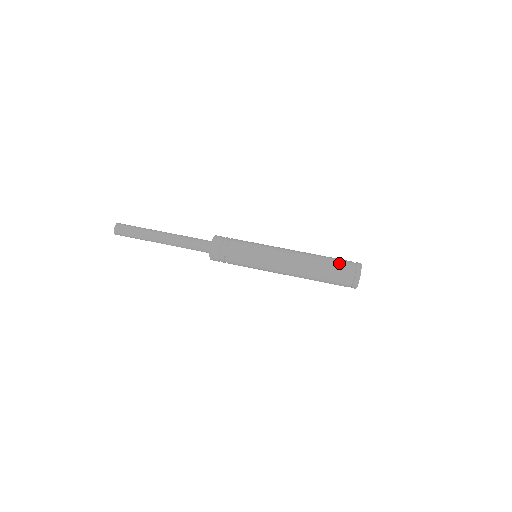
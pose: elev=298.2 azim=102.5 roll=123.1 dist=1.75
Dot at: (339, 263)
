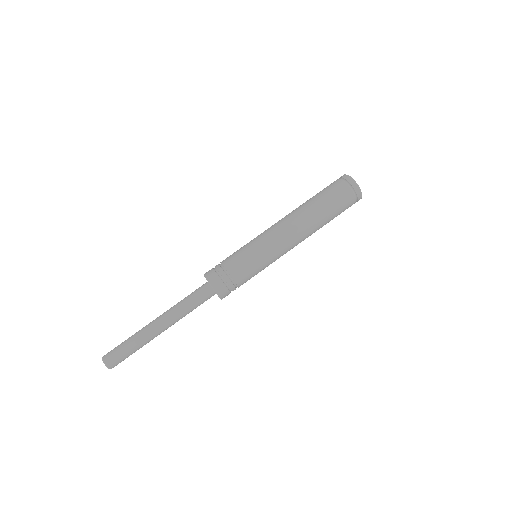
Dot at: (329, 190)
